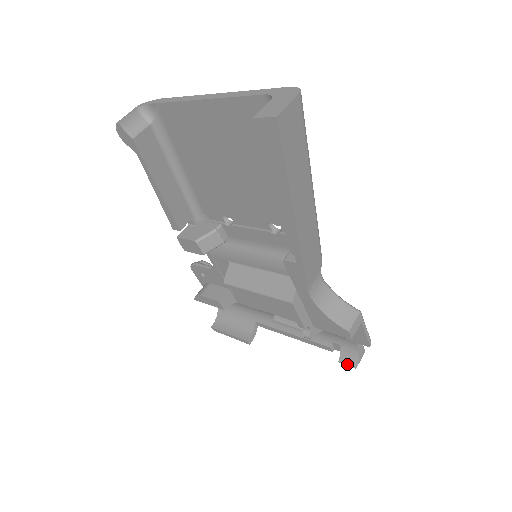
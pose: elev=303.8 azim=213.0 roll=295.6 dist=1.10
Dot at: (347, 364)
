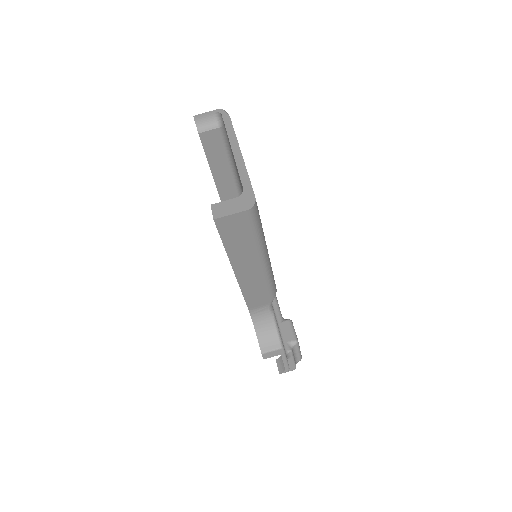
Dot at: (278, 366)
